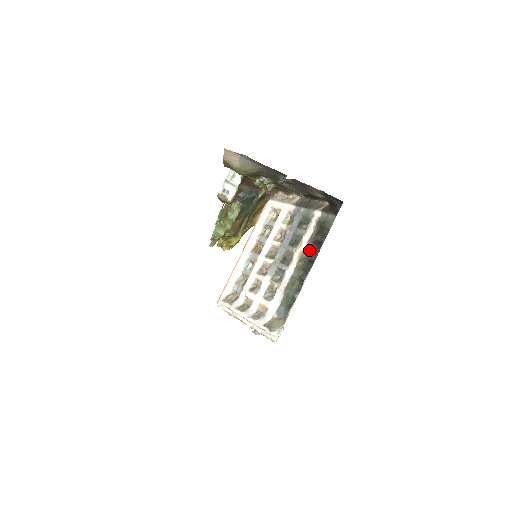
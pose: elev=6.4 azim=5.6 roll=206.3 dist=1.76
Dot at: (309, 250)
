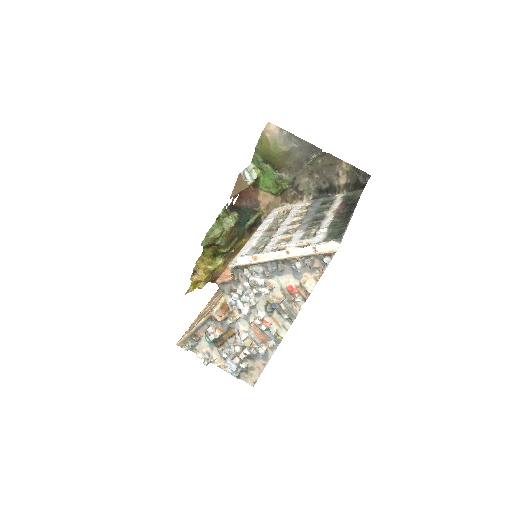
Dot at: (343, 209)
